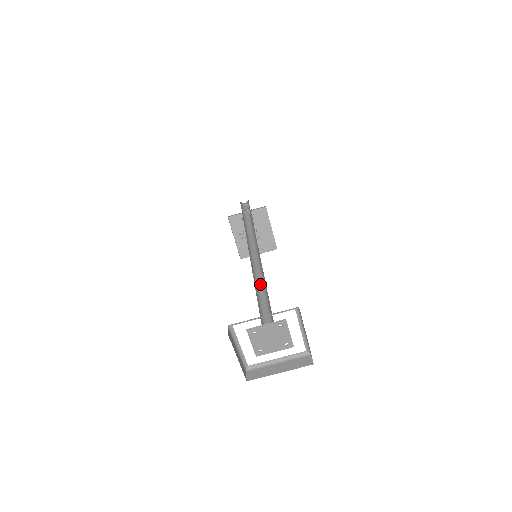
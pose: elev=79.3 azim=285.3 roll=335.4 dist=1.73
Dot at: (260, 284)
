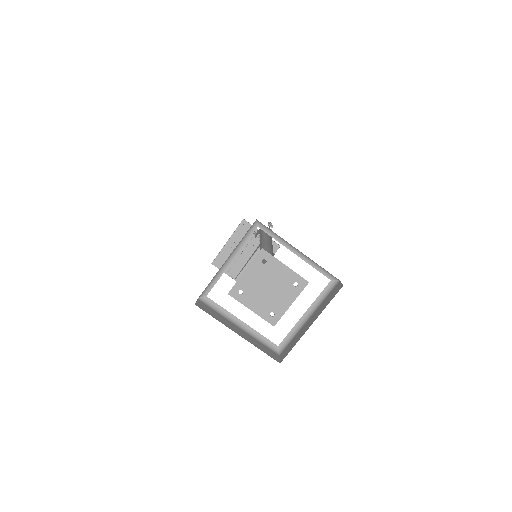
Dot at: (263, 262)
